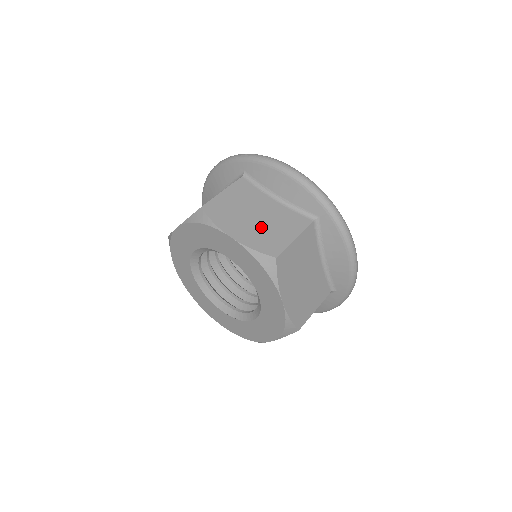
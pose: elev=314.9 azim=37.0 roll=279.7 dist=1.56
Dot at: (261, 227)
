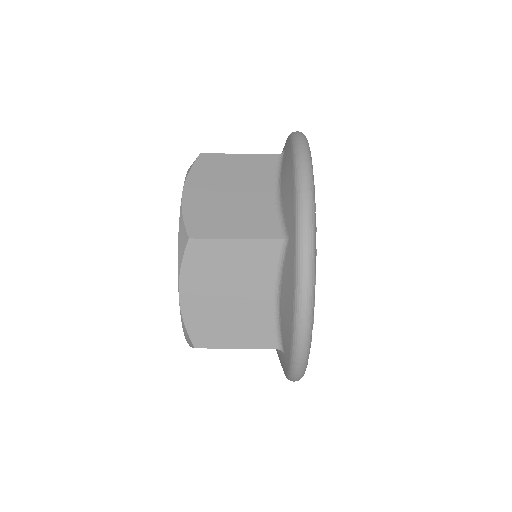
Dot at: (220, 312)
